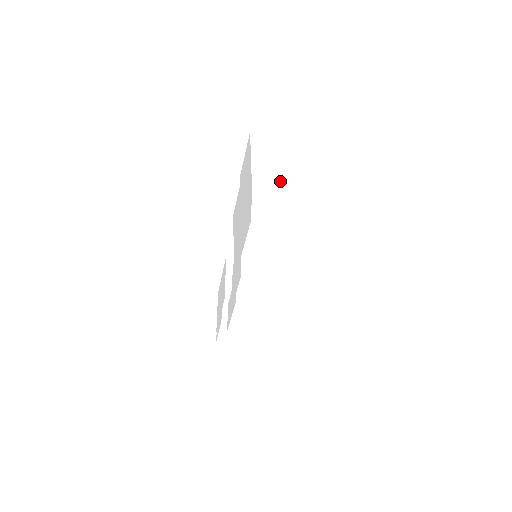
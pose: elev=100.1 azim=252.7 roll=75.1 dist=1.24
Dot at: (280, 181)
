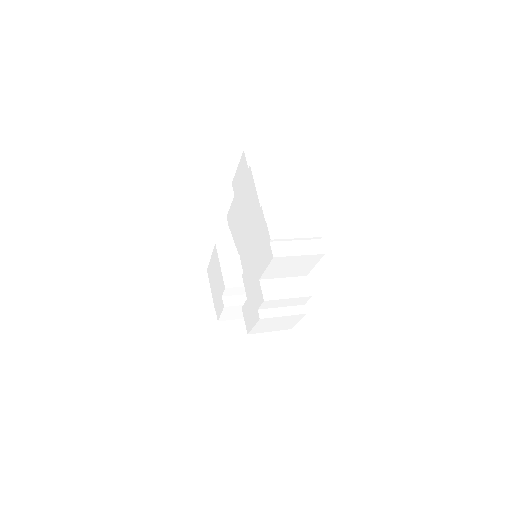
Dot at: (287, 208)
